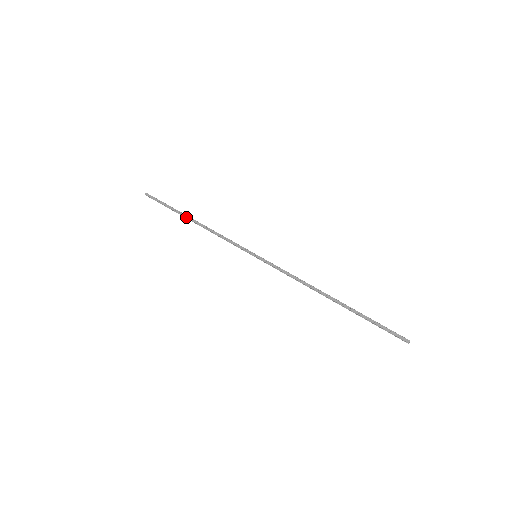
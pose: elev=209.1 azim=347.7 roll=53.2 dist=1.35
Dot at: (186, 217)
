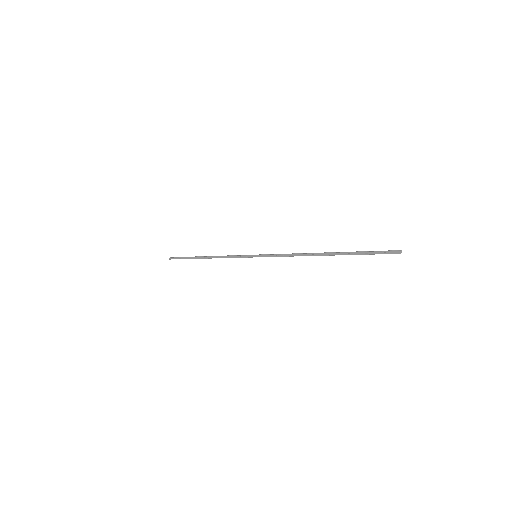
Dot at: occluded
